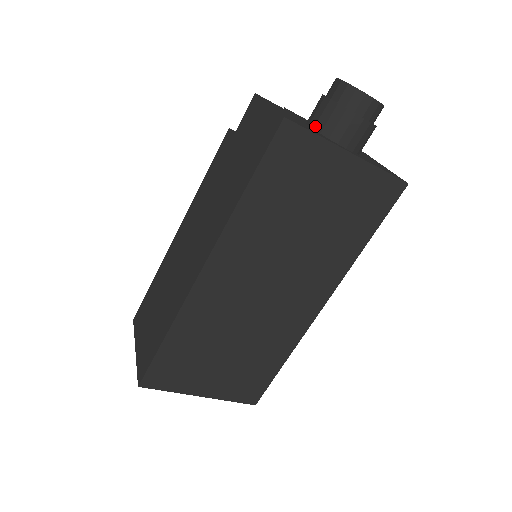
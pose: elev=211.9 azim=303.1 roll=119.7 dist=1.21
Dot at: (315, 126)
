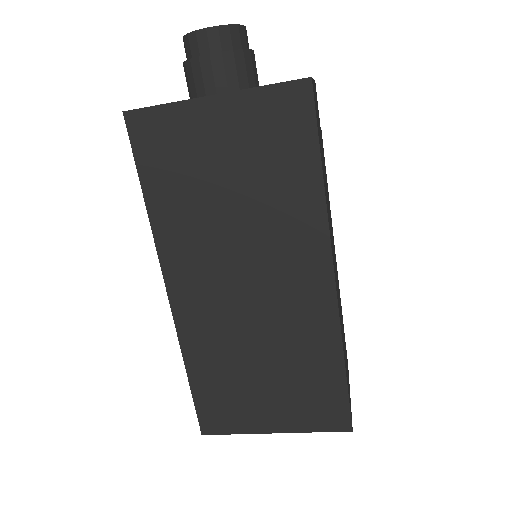
Dot at: occluded
